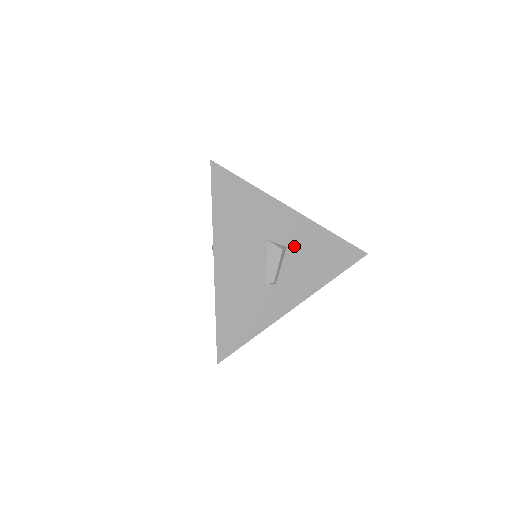
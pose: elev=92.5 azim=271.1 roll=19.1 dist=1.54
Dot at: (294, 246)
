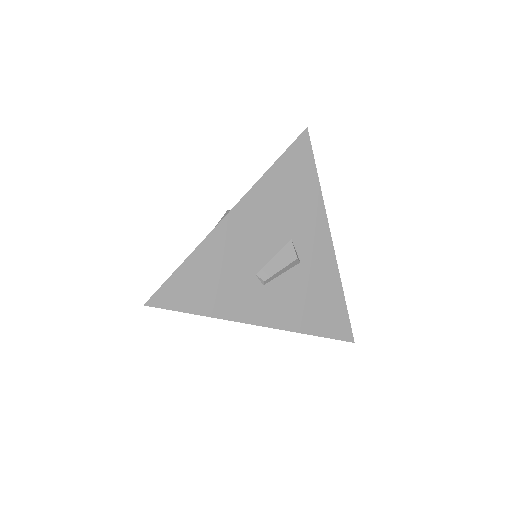
Dot at: (306, 268)
